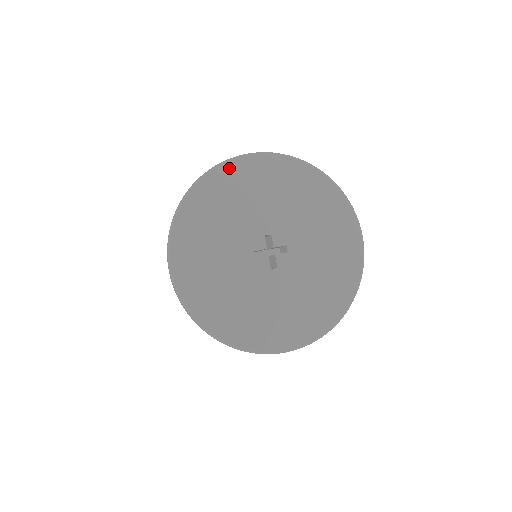
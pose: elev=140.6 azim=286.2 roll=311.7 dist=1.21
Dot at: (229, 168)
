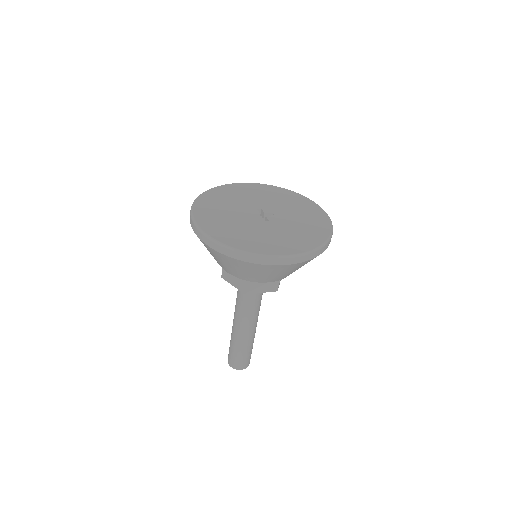
Dot at: (229, 186)
